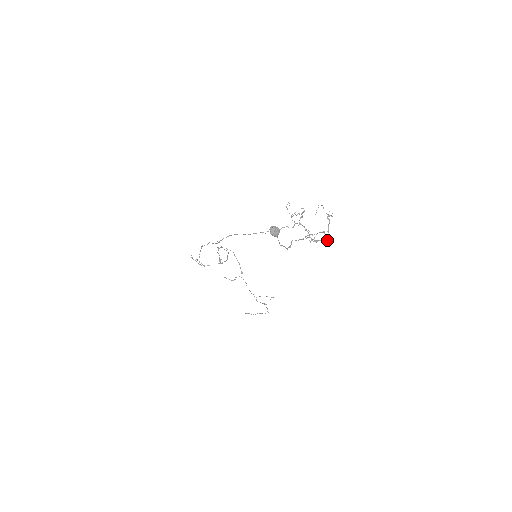
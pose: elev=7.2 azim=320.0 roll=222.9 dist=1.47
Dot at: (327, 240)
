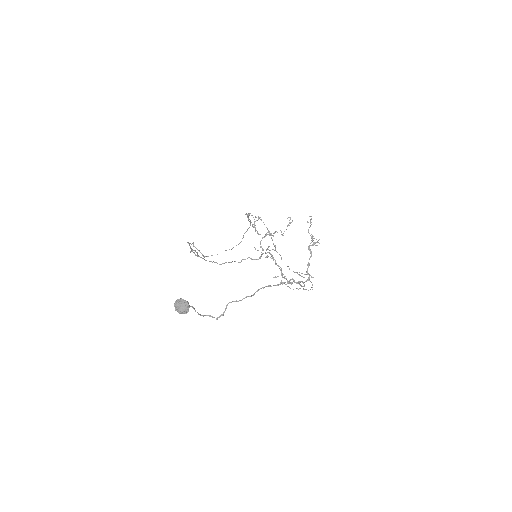
Dot at: (302, 286)
